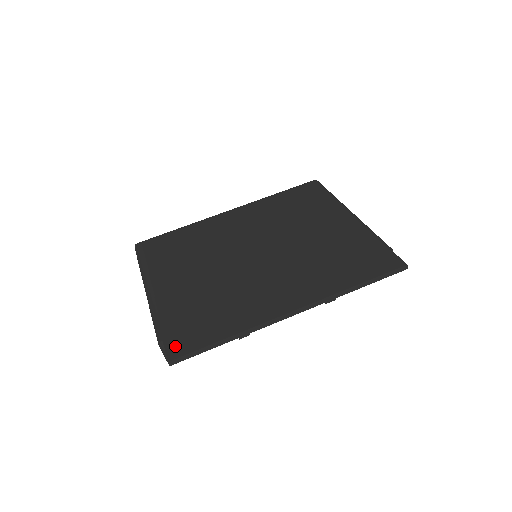
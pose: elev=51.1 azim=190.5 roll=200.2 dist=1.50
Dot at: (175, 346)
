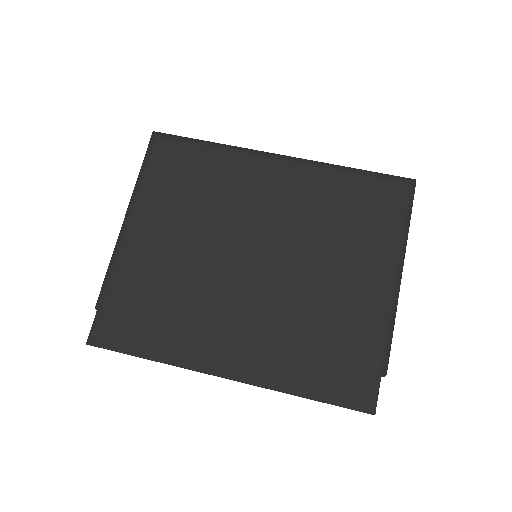
Dot at: (101, 330)
